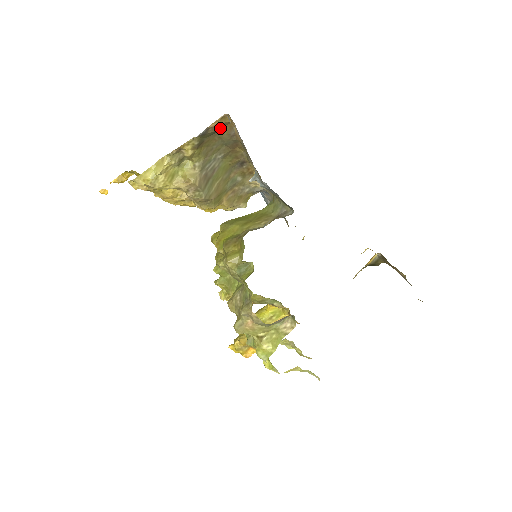
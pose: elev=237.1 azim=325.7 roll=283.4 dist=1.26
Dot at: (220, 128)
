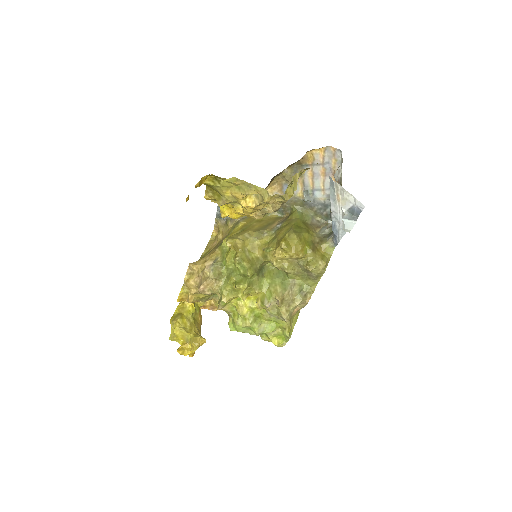
Dot at: occluded
